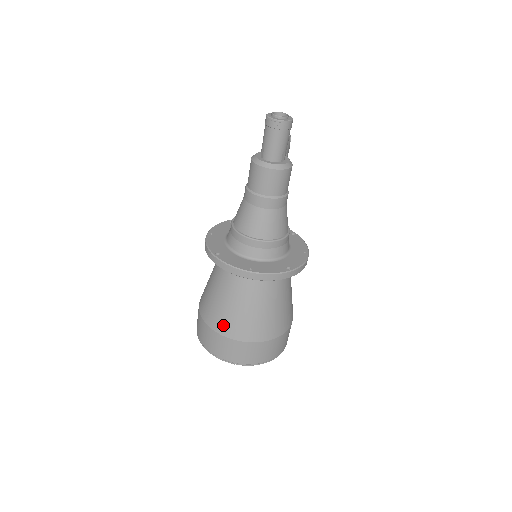
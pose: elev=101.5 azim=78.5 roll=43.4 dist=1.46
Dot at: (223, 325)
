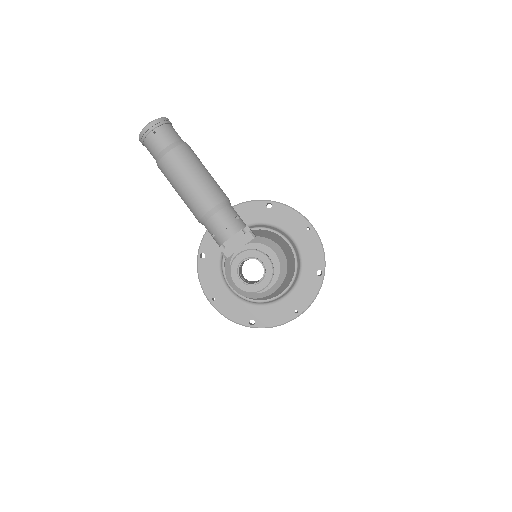
Dot at: occluded
